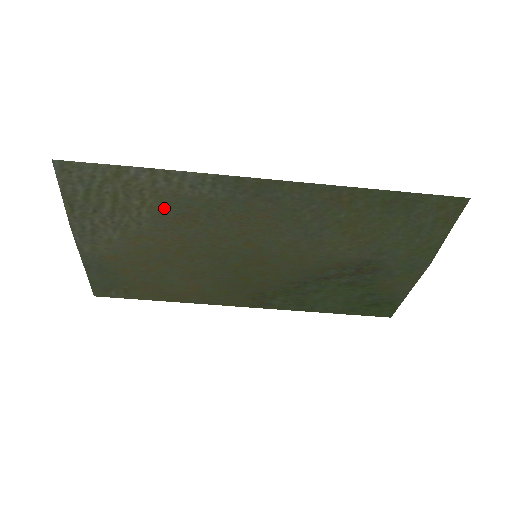
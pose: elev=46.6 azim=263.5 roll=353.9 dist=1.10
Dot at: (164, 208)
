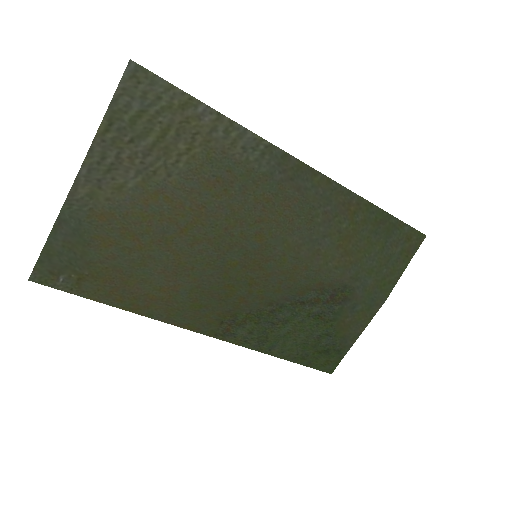
Dot at: (205, 164)
